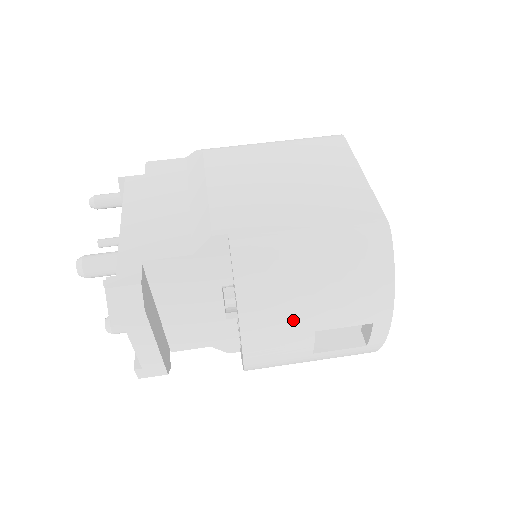
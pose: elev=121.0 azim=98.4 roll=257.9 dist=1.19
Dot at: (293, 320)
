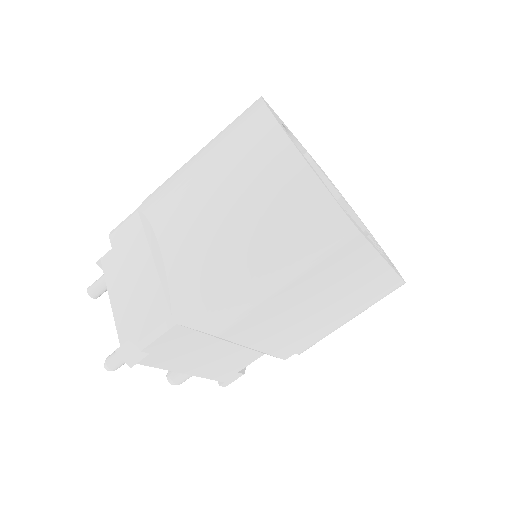
Dot at: occluded
